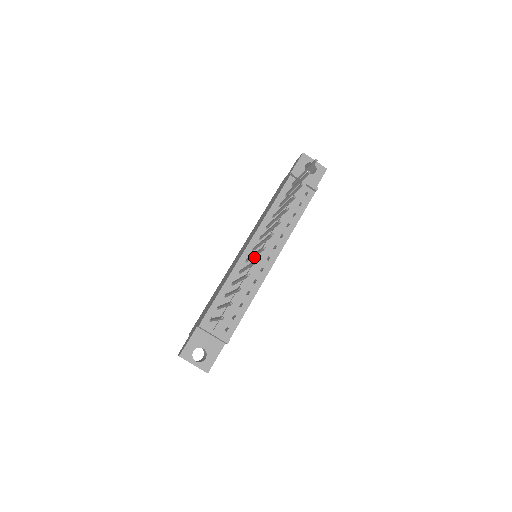
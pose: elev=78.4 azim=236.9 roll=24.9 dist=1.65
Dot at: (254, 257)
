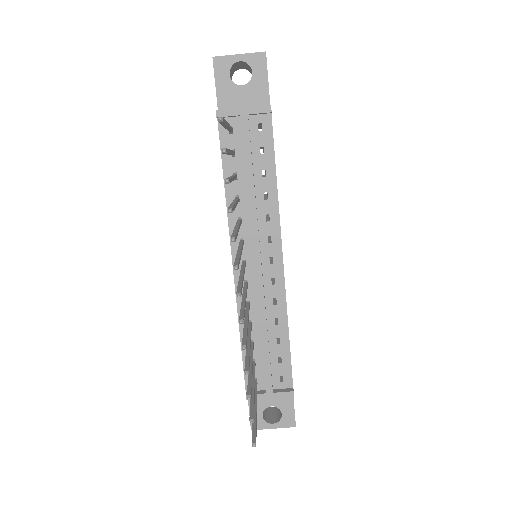
Dot at: (252, 273)
